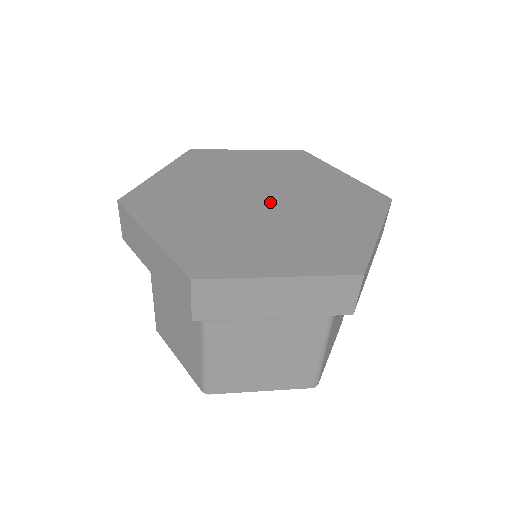
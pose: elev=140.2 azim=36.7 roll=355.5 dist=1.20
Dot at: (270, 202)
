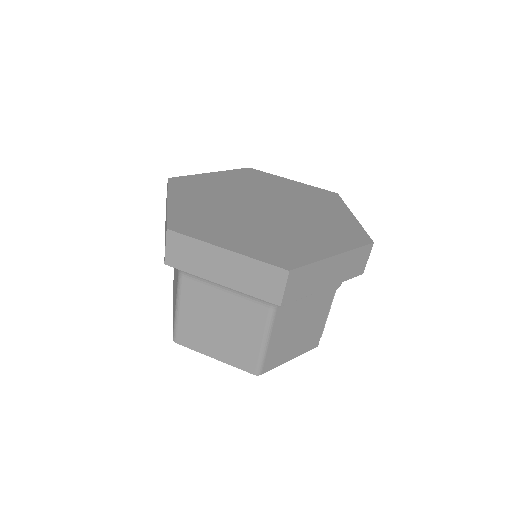
Dot at: (270, 212)
